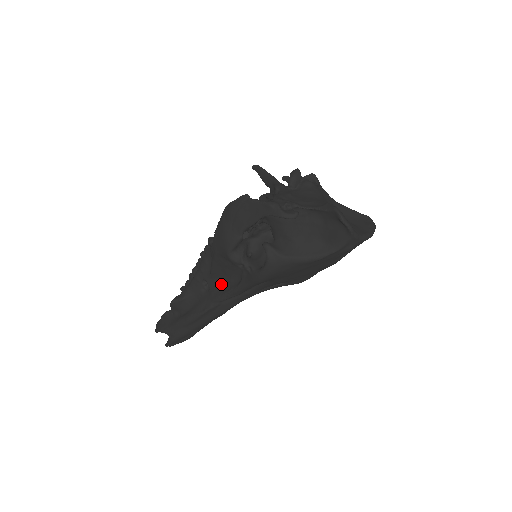
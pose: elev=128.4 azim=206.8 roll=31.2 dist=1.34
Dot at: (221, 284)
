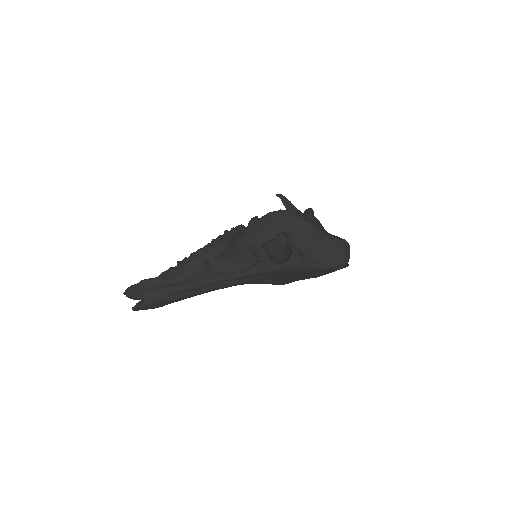
Dot at: (225, 268)
